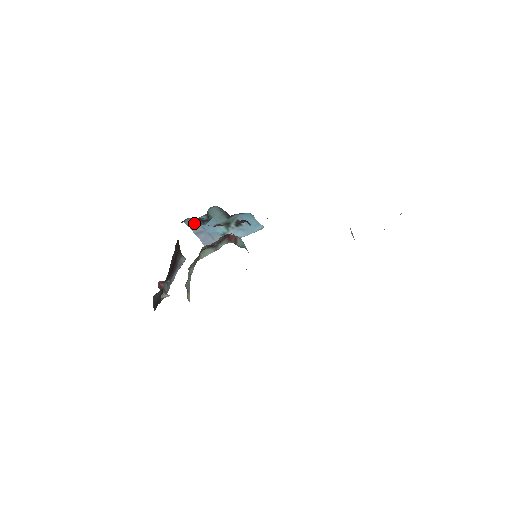
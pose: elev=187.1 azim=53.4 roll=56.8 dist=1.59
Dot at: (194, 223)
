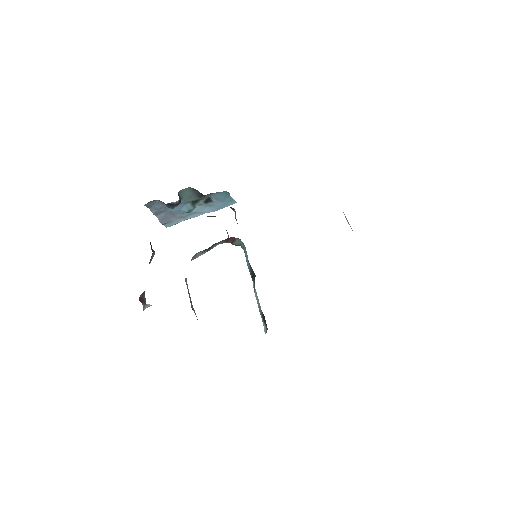
Dot at: occluded
